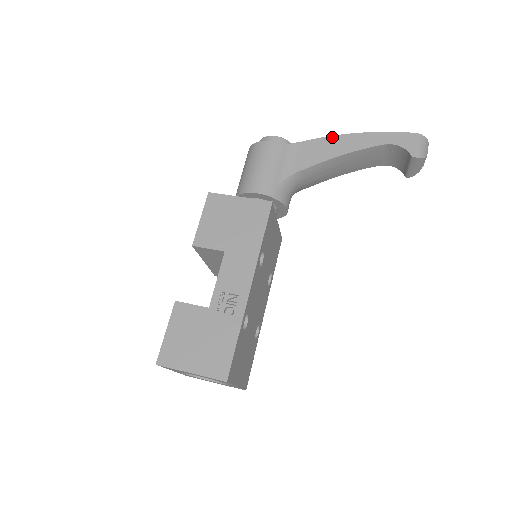
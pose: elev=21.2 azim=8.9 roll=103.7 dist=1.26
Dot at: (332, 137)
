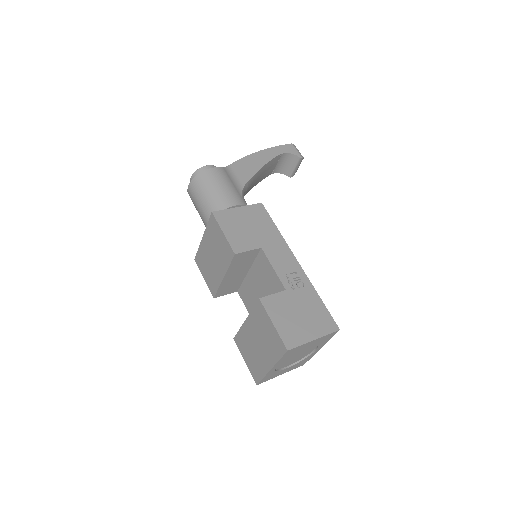
Dot at: (247, 157)
